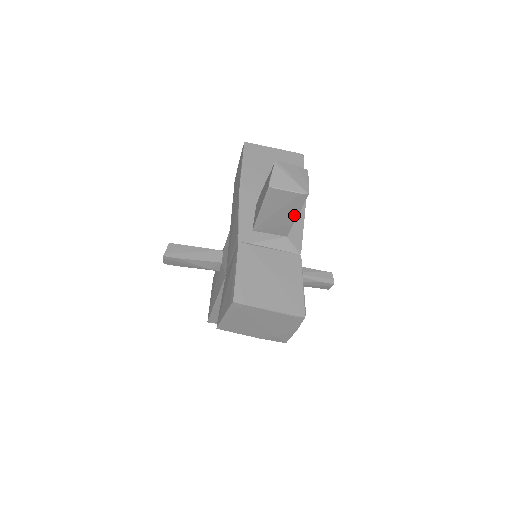
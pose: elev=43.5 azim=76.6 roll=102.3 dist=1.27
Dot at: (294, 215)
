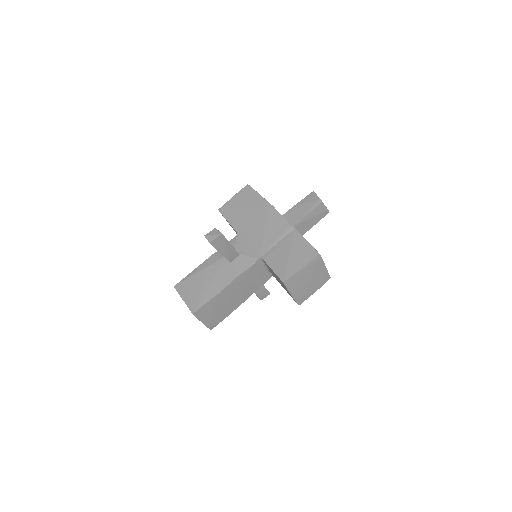
Dot at: (314, 223)
